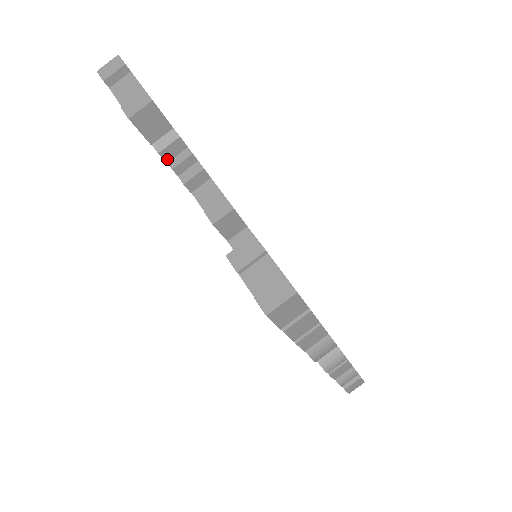
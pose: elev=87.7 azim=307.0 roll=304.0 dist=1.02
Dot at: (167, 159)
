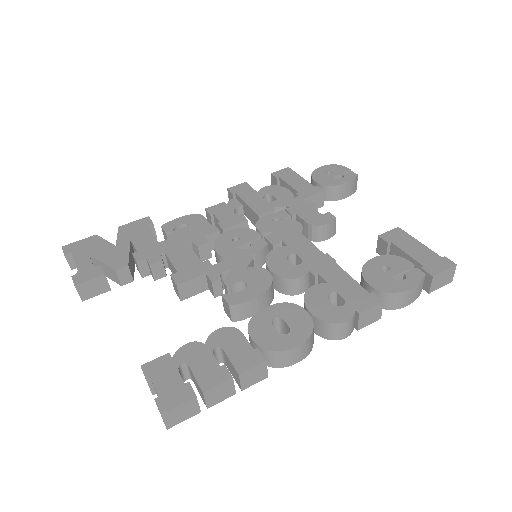
Dot at: (130, 280)
